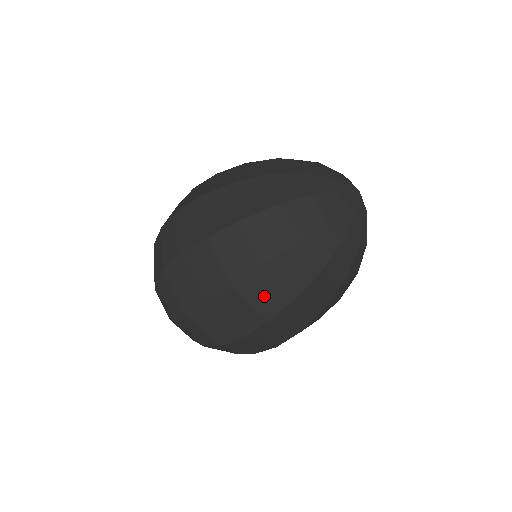
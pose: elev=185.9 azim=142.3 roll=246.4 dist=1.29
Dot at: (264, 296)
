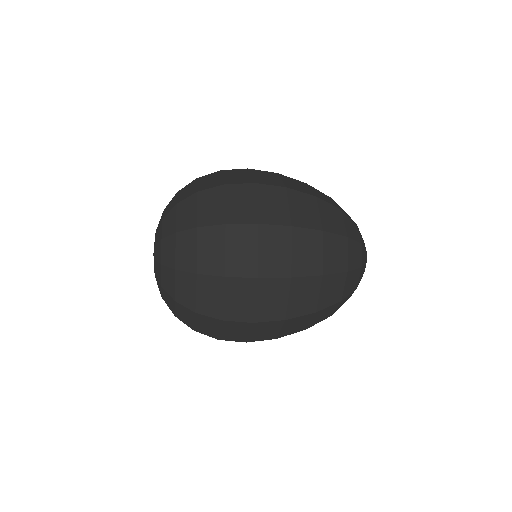
Dot at: (301, 298)
